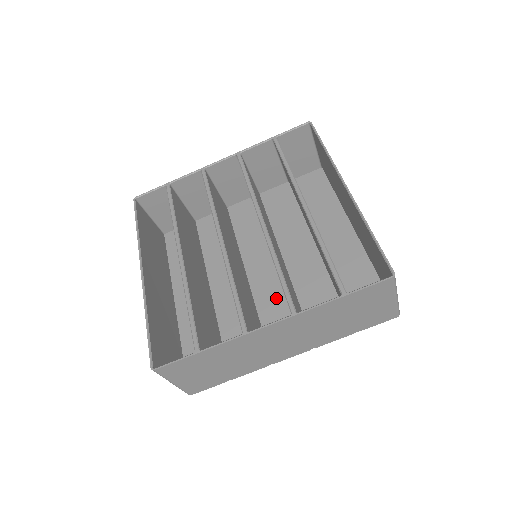
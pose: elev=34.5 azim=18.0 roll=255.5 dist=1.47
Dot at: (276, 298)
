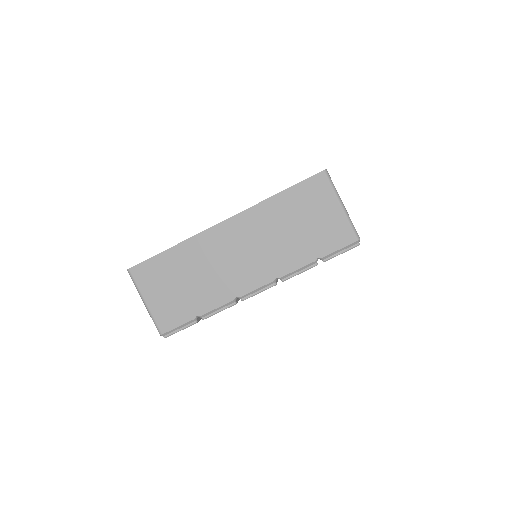
Dot at: occluded
